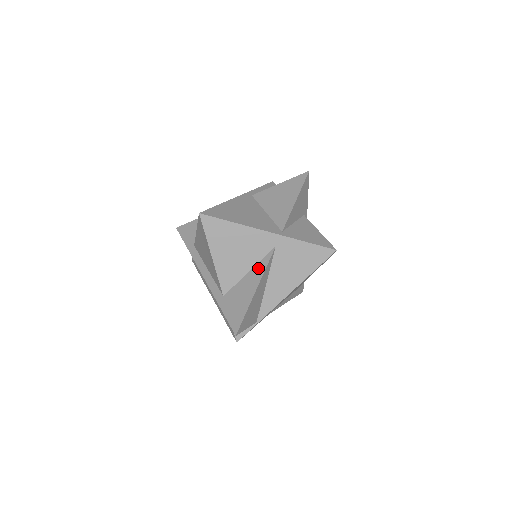
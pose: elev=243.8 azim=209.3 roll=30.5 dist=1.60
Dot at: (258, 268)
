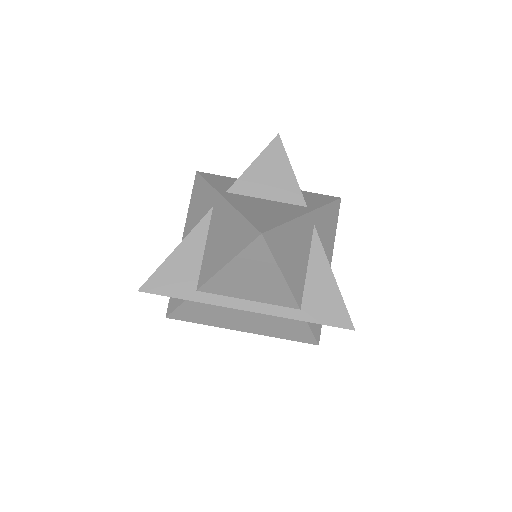
Dot at: (315, 256)
